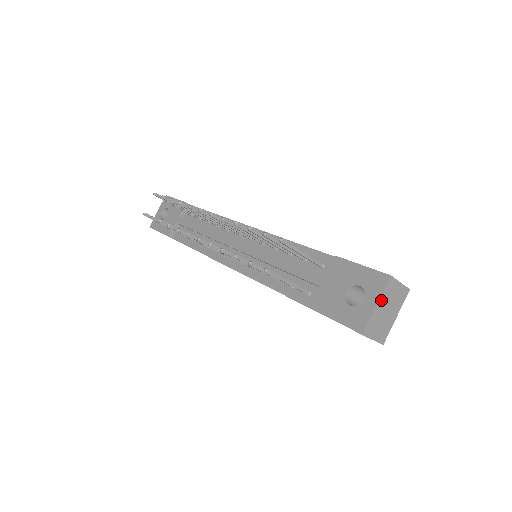
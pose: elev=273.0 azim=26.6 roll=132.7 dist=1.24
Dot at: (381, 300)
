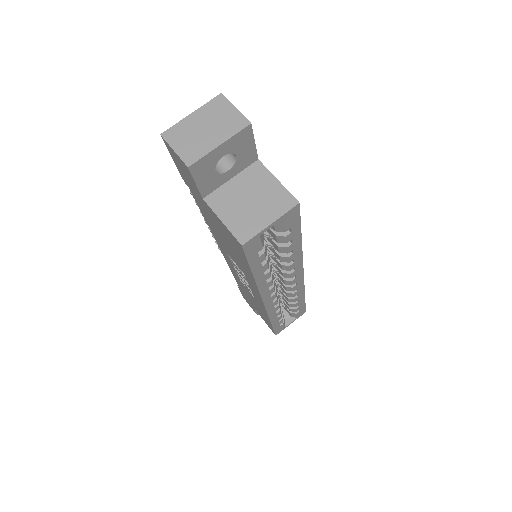
Dot at: (200, 112)
